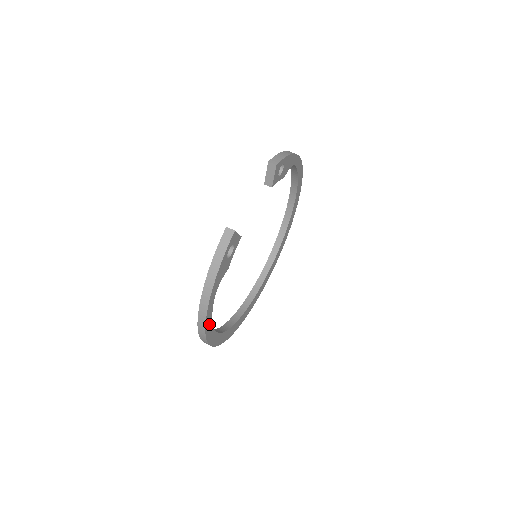
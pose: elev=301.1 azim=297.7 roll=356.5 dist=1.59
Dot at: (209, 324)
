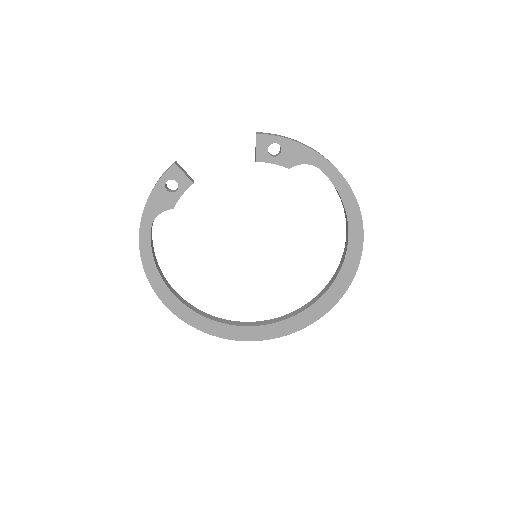
Dot at: (149, 259)
